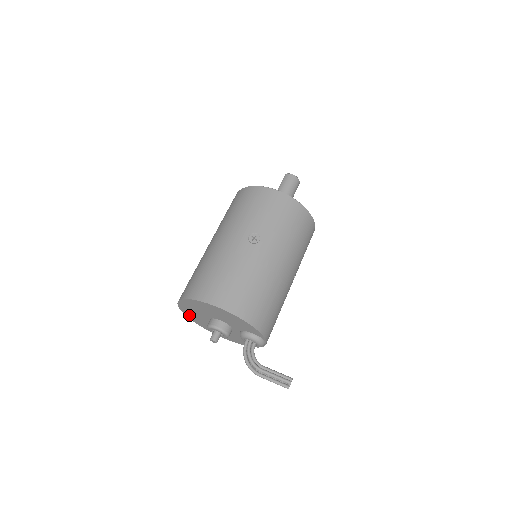
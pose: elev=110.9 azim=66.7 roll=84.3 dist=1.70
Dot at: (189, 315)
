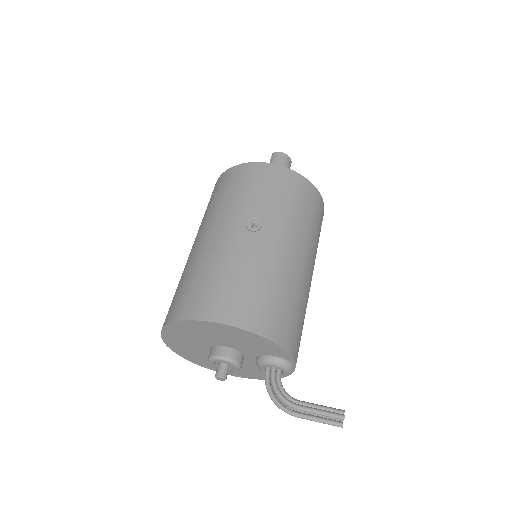
Dot at: (179, 350)
